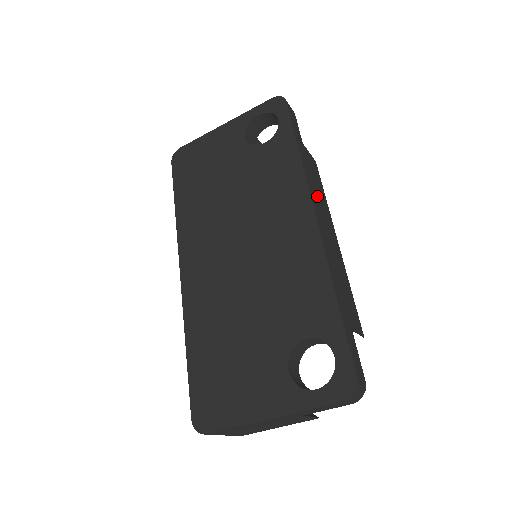
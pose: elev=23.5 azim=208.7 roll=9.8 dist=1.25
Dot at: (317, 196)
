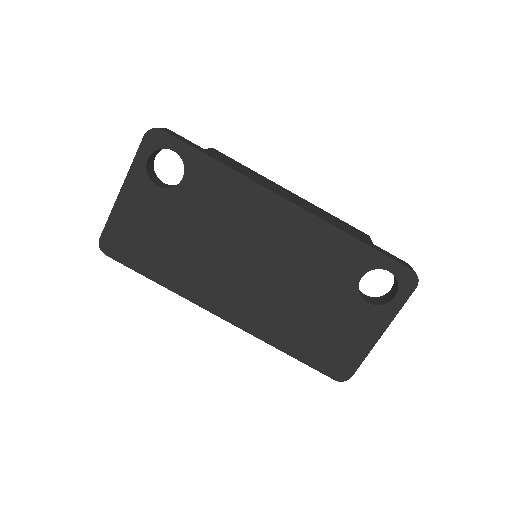
Dot at: (260, 181)
